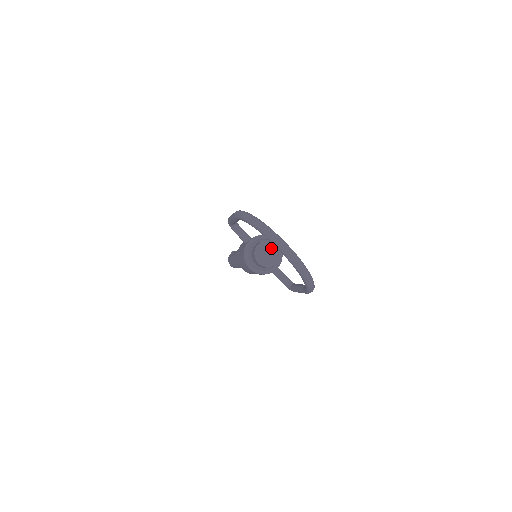
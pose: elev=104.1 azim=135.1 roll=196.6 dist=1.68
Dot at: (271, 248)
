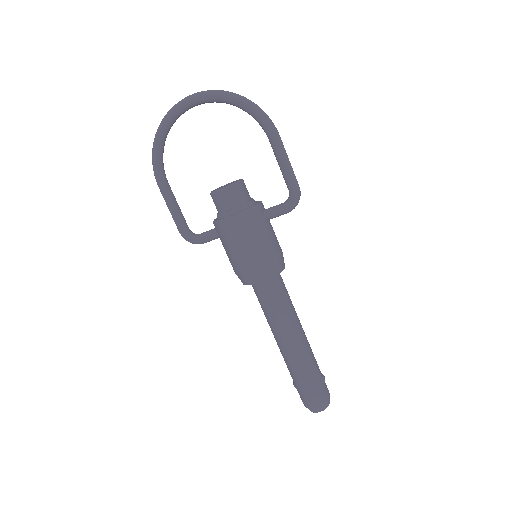
Dot at: occluded
